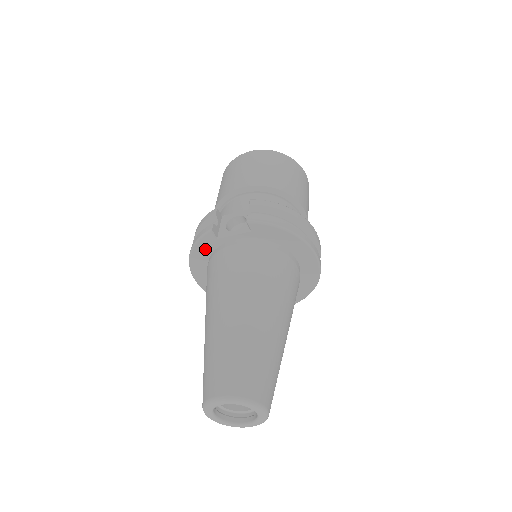
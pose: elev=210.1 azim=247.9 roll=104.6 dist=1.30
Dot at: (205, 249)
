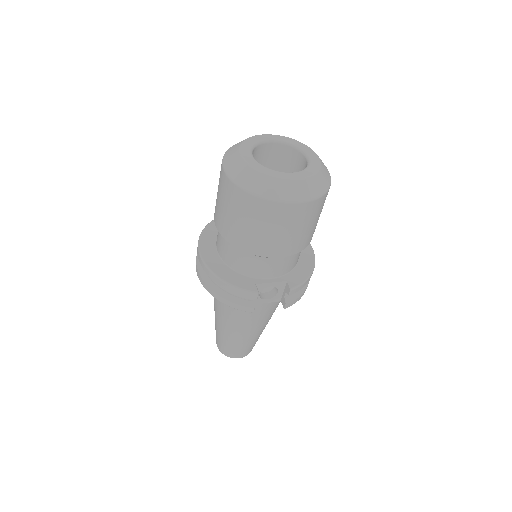
Dot at: occluded
